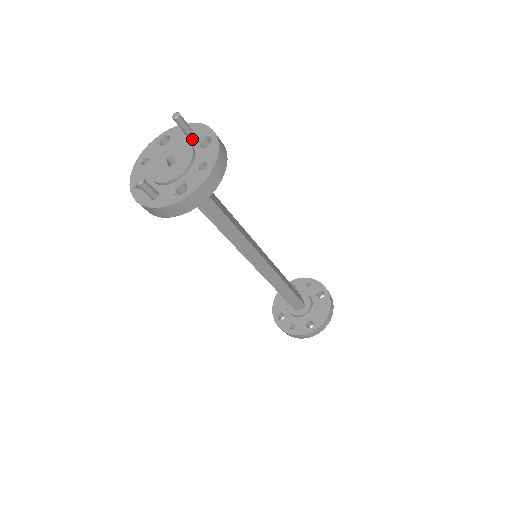
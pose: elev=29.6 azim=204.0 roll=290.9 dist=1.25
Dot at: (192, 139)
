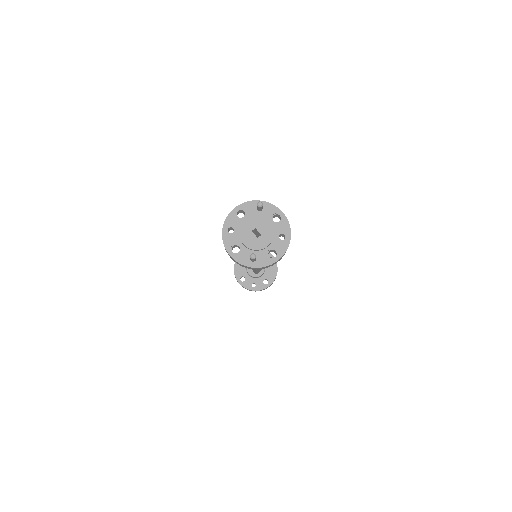
Dot at: (265, 215)
